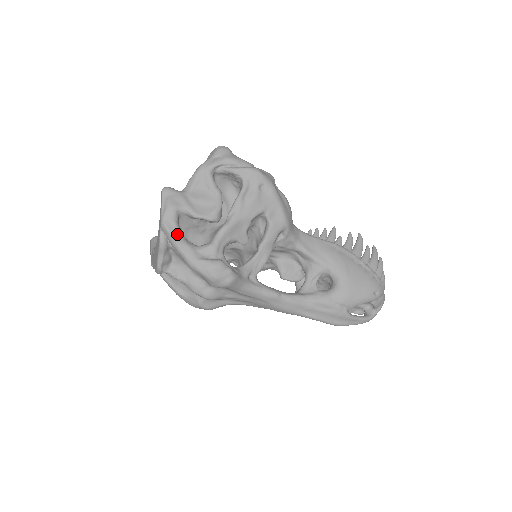
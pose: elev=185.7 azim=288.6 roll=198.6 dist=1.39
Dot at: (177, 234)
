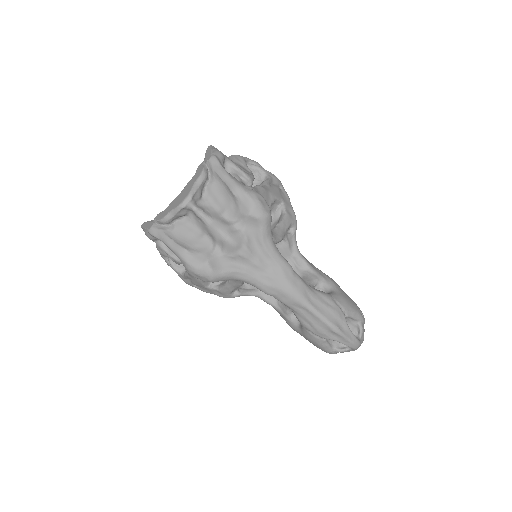
Dot at: (224, 168)
